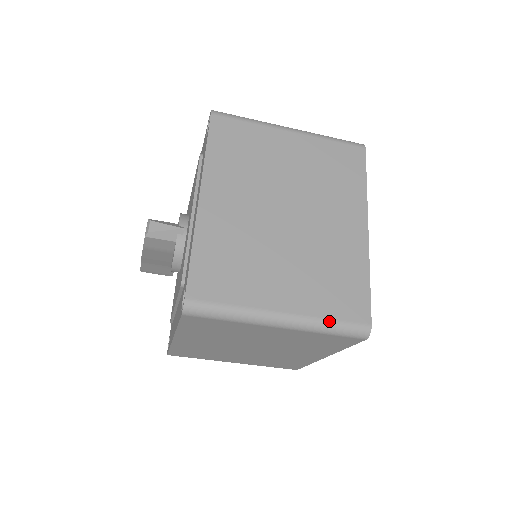
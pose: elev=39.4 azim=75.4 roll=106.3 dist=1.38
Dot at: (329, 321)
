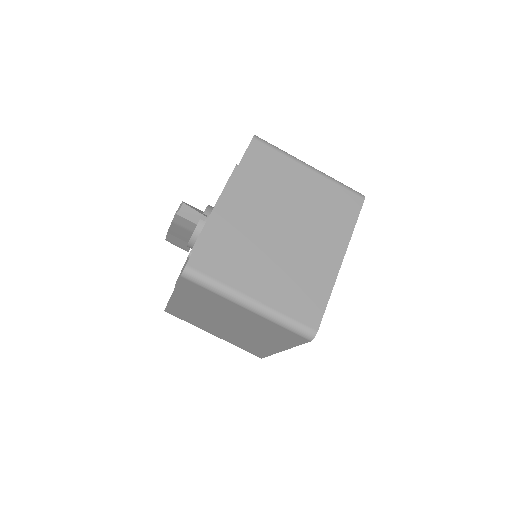
Dot at: (286, 317)
